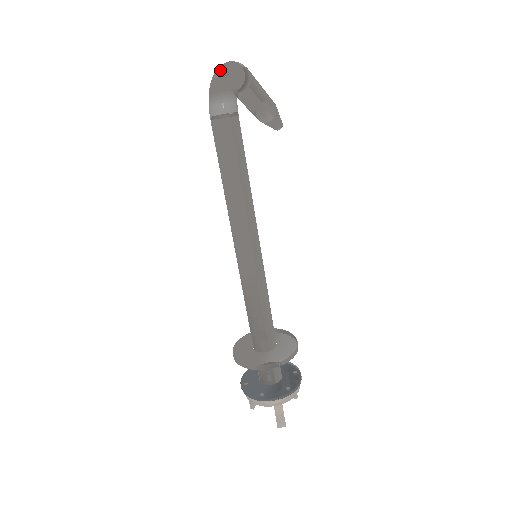
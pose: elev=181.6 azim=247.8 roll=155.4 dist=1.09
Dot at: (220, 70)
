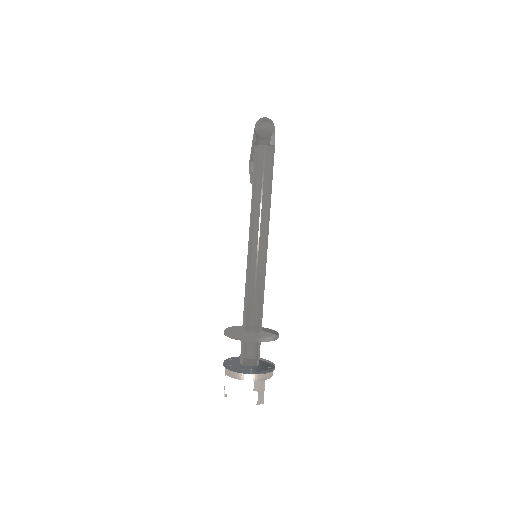
Dot at: (266, 119)
